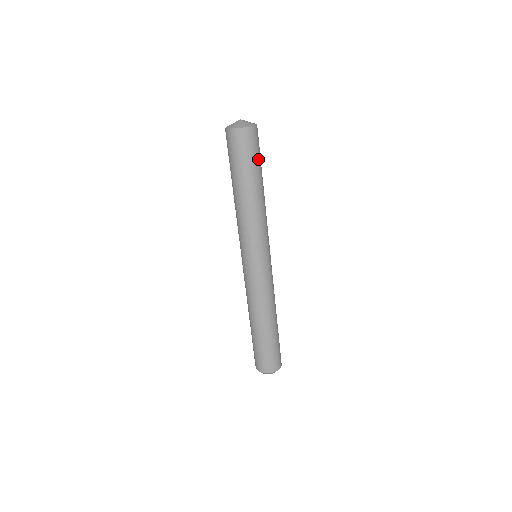
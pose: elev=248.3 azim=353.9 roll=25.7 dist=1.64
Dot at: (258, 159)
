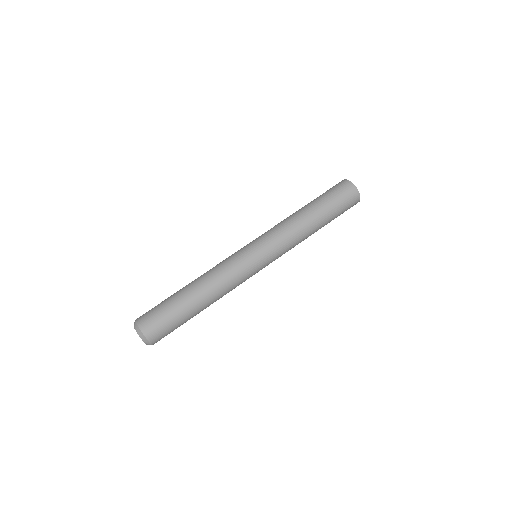
Dot at: (339, 212)
